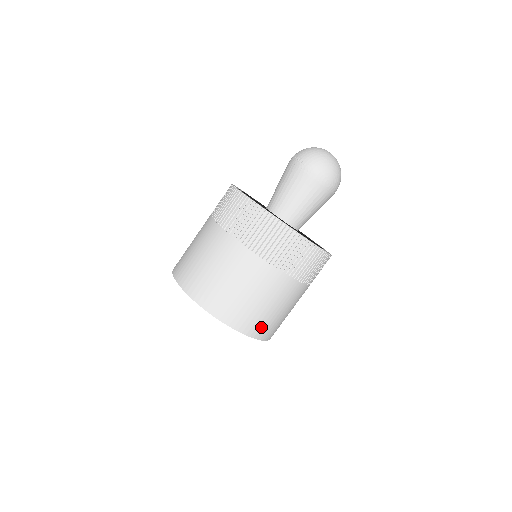
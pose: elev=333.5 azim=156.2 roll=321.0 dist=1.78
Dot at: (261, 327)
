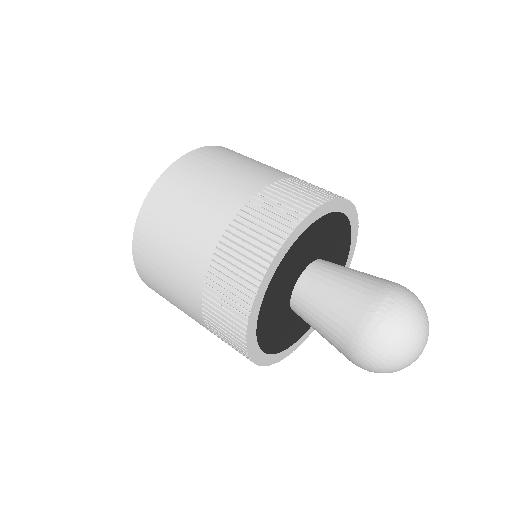
Dot at: occluded
